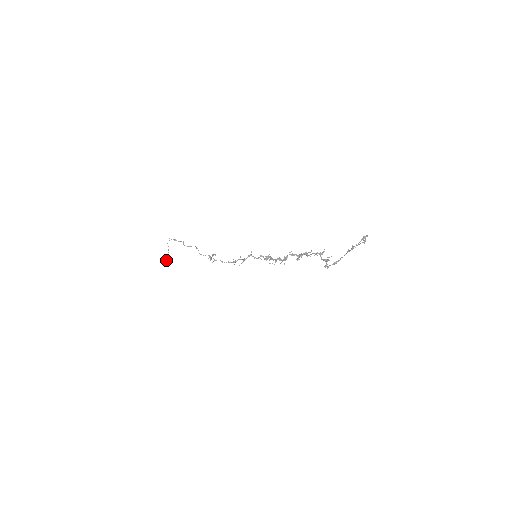
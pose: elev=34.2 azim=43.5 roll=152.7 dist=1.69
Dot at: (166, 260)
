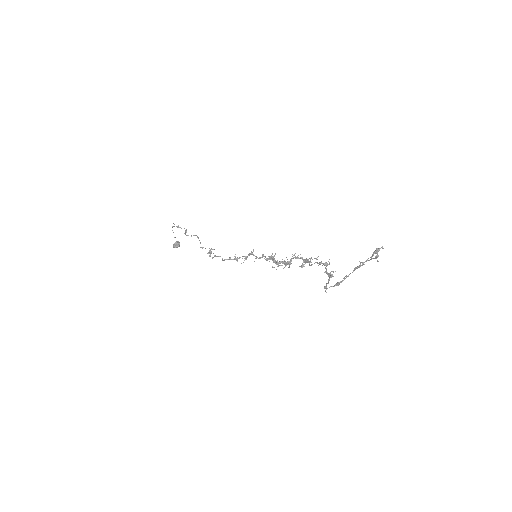
Dot at: (175, 247)
